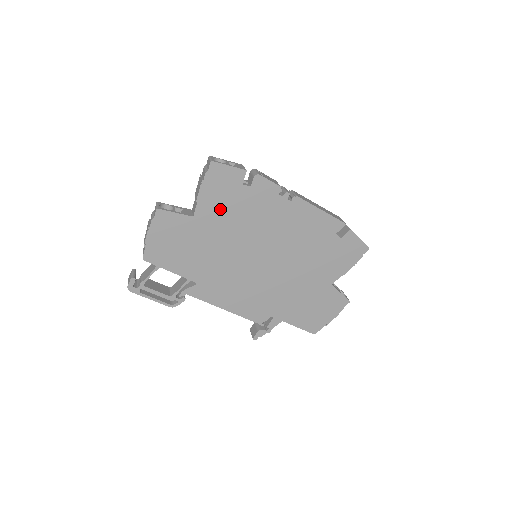
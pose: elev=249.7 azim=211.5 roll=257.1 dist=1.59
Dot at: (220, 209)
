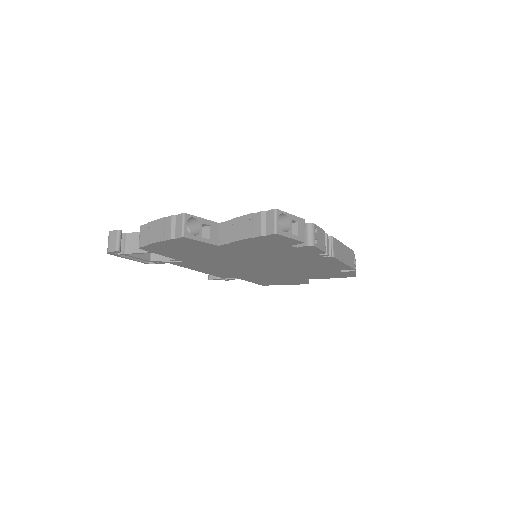
Dot at: (251, 248)
